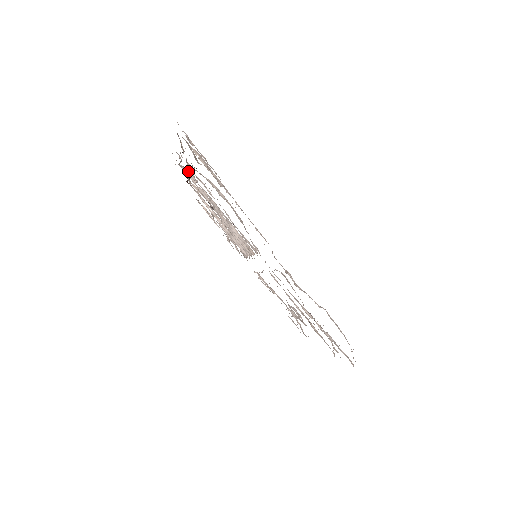
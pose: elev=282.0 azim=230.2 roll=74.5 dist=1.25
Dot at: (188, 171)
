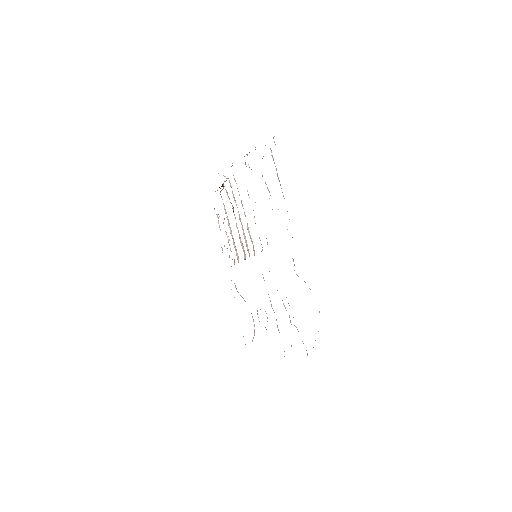
Dot at: occluded
